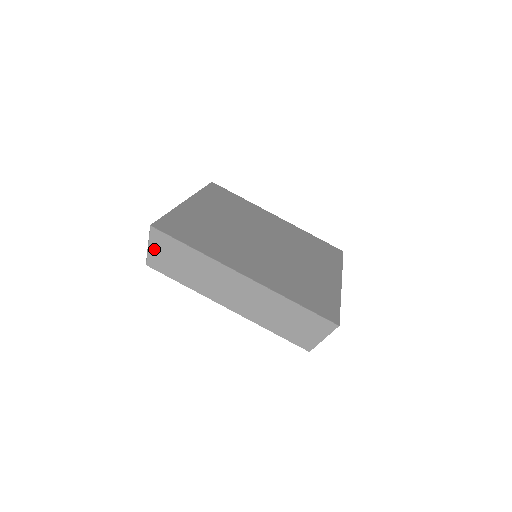
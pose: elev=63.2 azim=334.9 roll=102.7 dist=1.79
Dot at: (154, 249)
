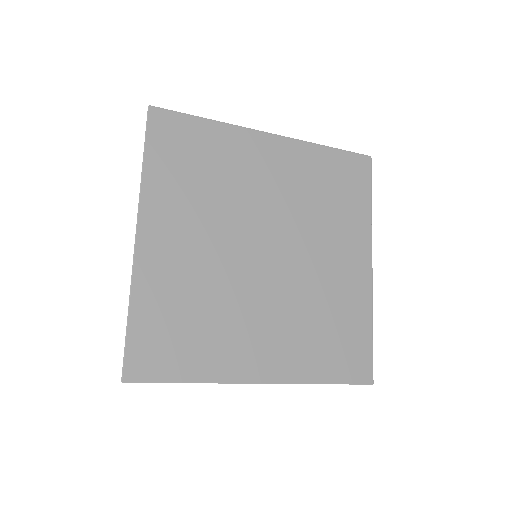
Dot at: occluded
